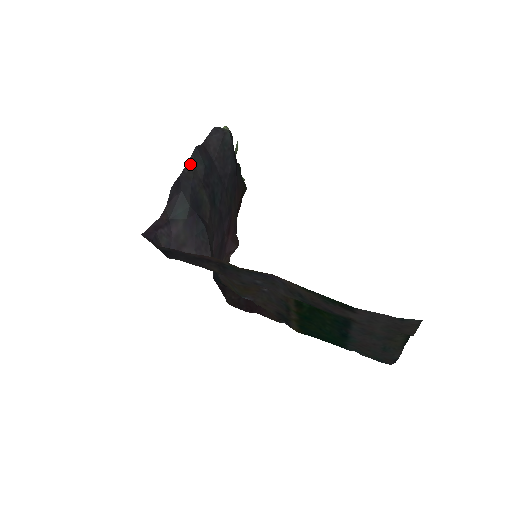
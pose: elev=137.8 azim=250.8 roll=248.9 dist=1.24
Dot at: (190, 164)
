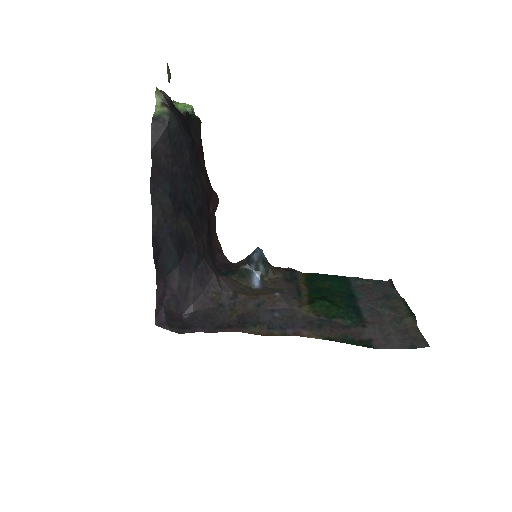
Dot at: (155, 209)
